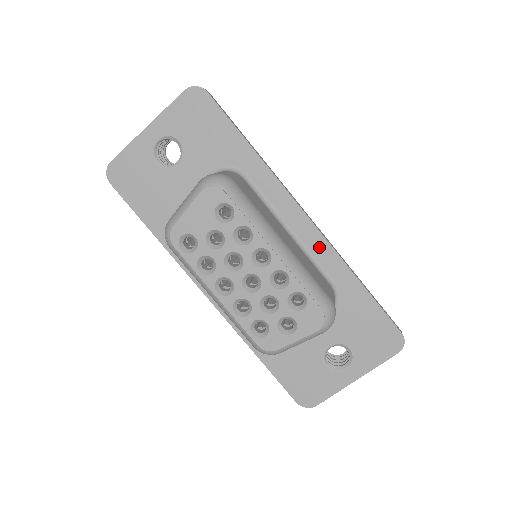
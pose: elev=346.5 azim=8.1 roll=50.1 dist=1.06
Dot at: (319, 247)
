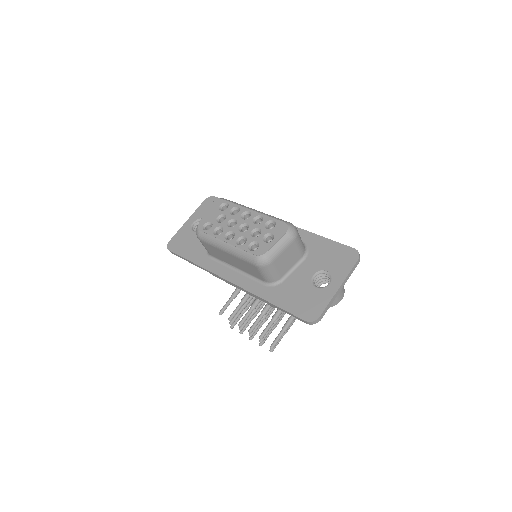
Dot at: occluded
